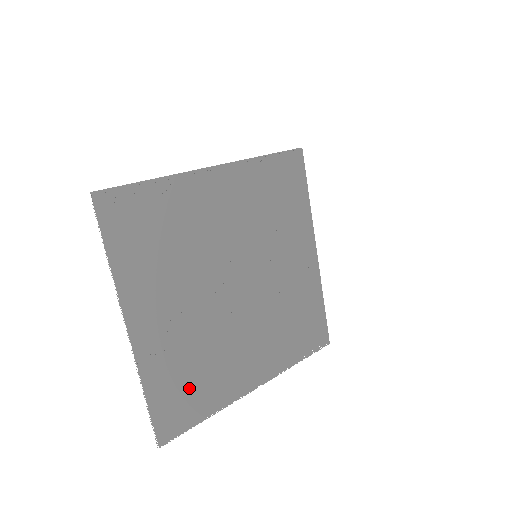
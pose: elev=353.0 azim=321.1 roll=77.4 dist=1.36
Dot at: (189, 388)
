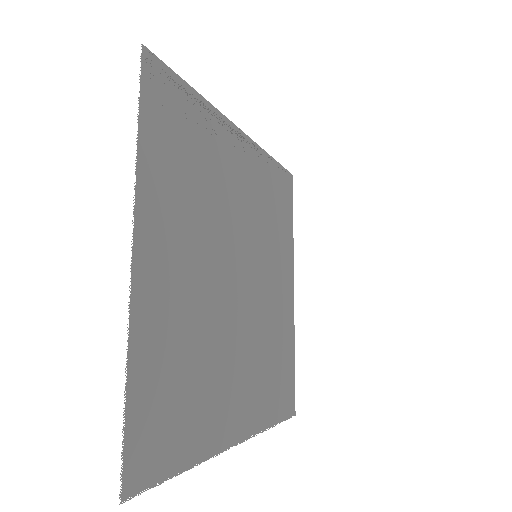
Dot at: (176, 401)
